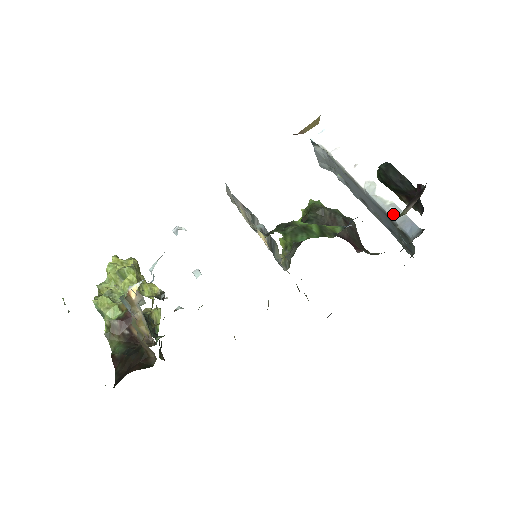
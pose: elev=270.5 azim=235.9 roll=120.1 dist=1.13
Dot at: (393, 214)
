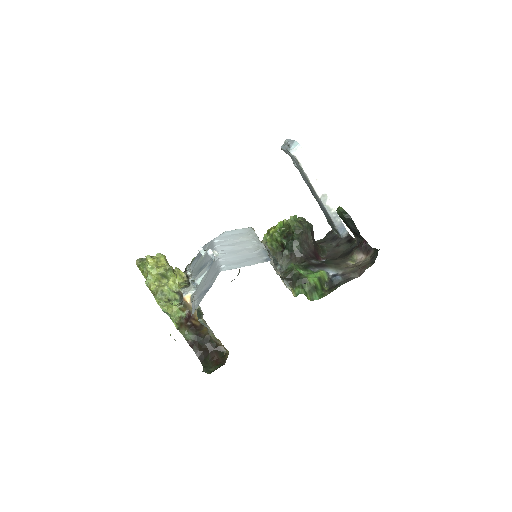
Dot at: (334, 220)
